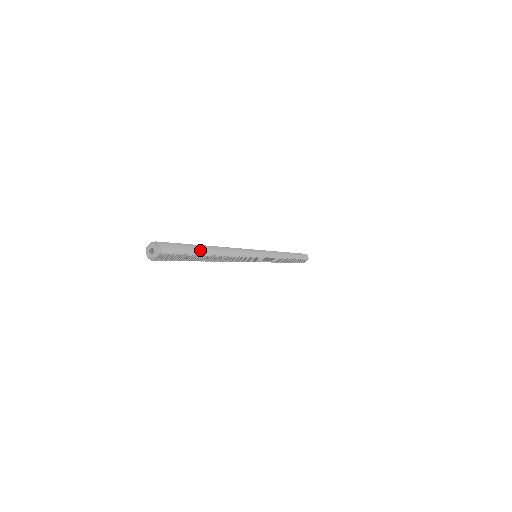
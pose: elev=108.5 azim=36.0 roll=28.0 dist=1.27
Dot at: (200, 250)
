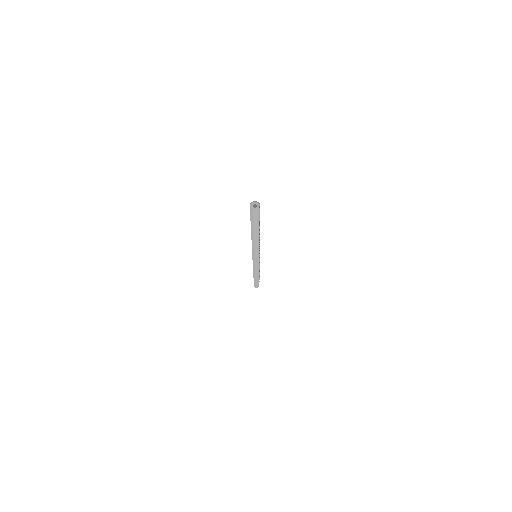
Dot at: occluded
